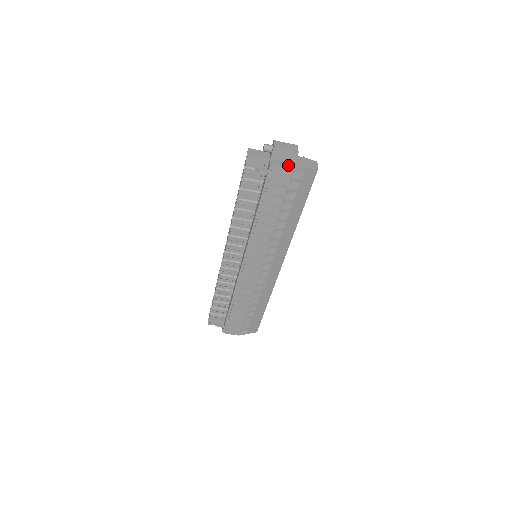
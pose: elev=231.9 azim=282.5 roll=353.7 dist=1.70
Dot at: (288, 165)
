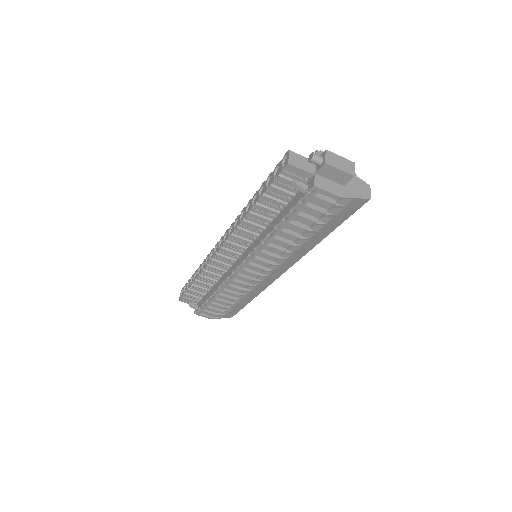
Dot at: (336, 188)
